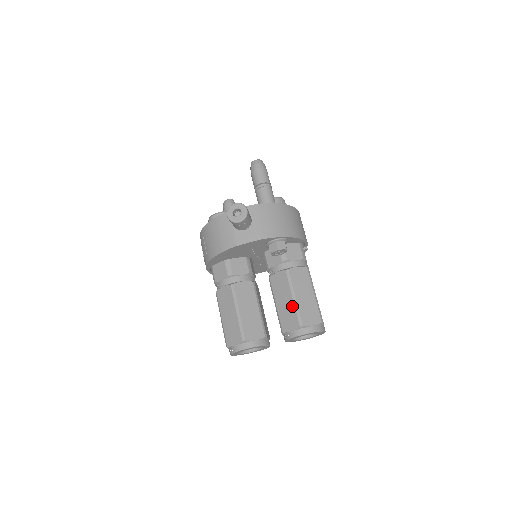
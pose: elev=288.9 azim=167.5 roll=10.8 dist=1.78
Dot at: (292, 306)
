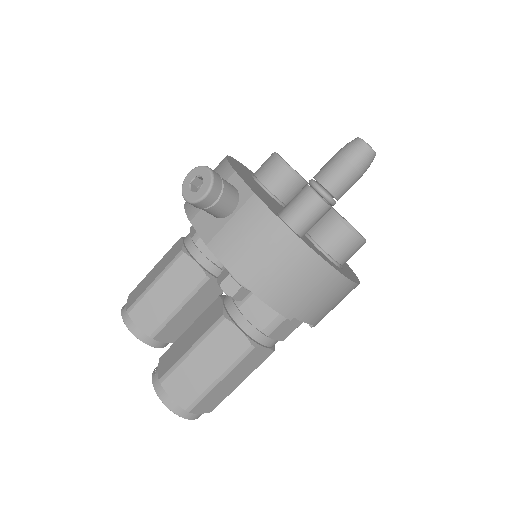
Dot at: (181, 353)
